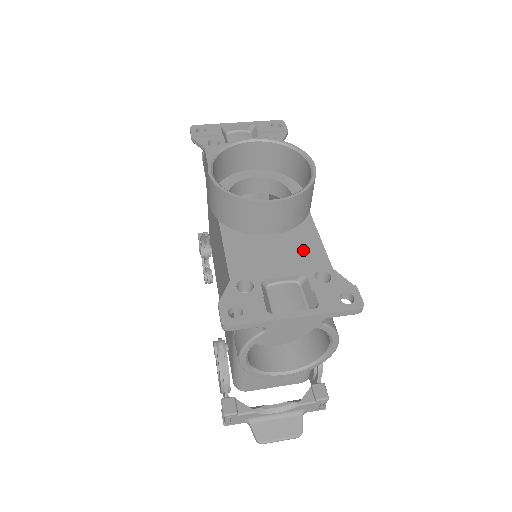
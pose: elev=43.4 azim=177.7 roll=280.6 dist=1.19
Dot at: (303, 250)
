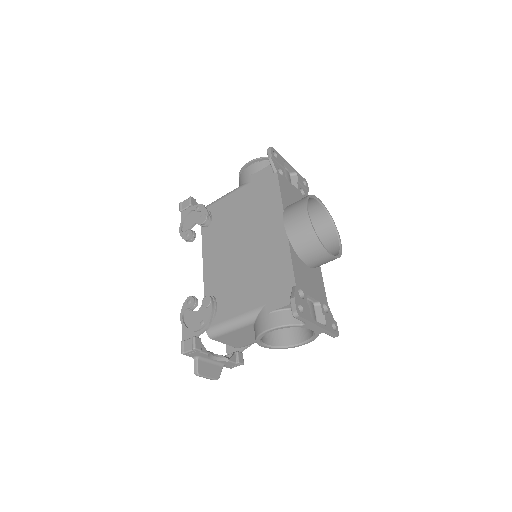
Dot at: (319, 286)
